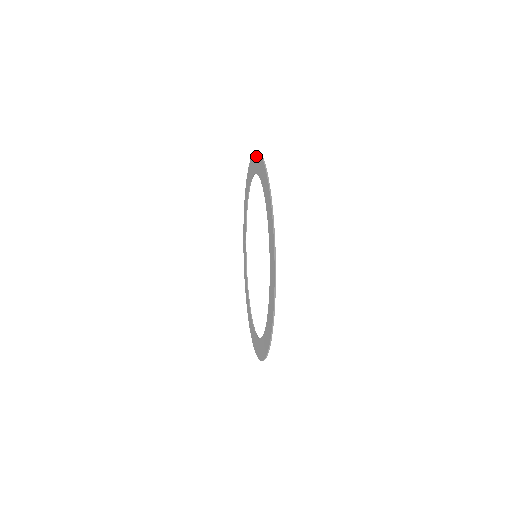
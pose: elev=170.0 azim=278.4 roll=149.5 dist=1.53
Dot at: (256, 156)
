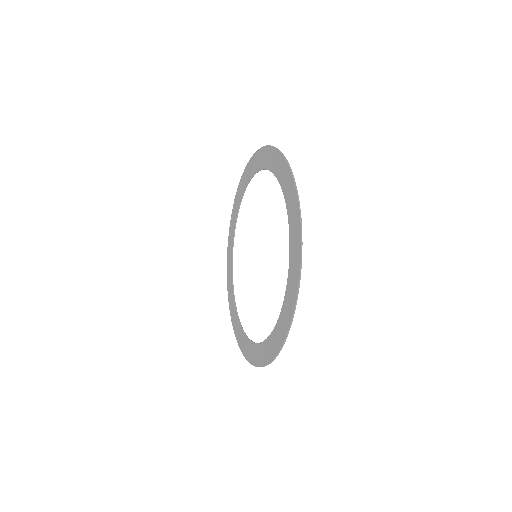
Dot at: (245, 171)
